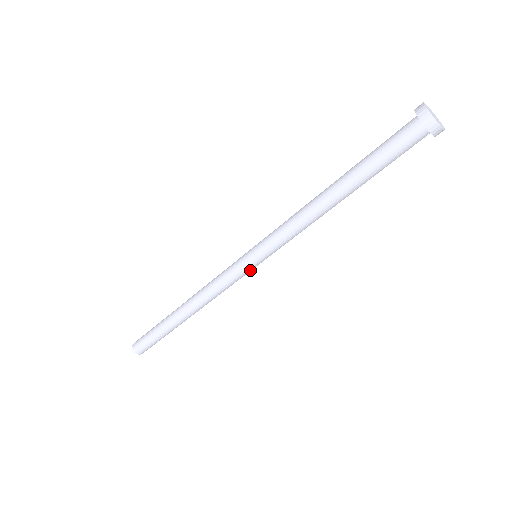
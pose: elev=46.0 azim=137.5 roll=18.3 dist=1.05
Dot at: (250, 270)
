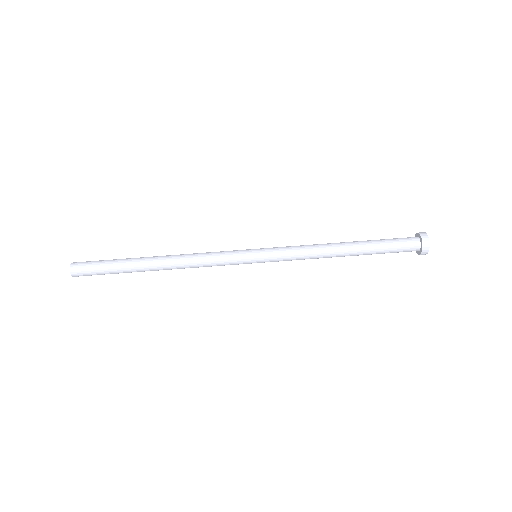
Dot at: (245, 263)
